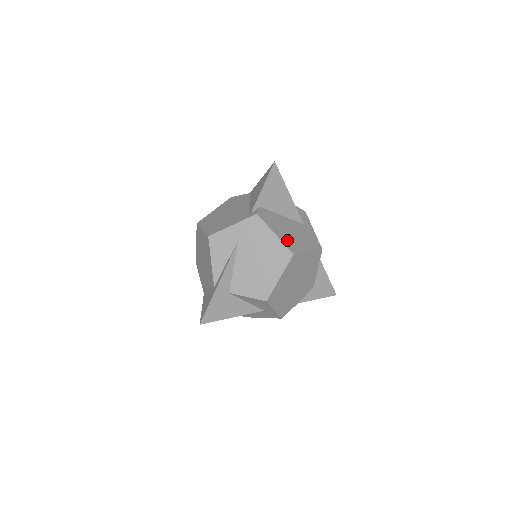
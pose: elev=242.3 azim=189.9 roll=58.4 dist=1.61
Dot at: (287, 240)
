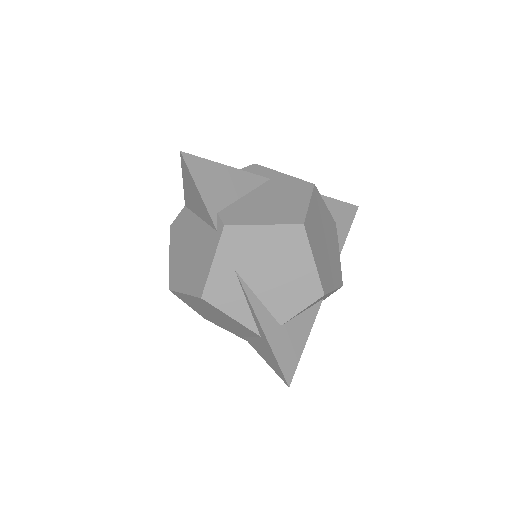
Dot at: (280, 217)
